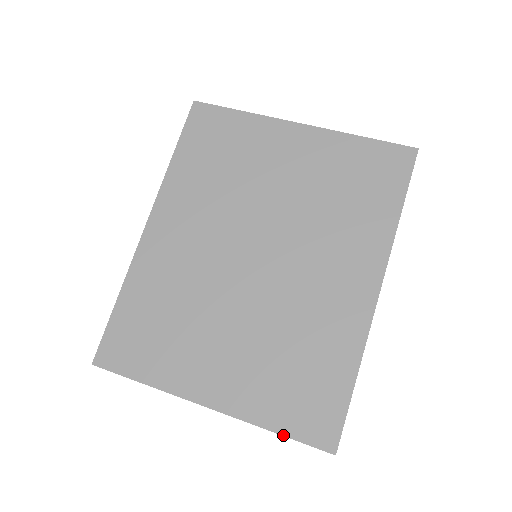
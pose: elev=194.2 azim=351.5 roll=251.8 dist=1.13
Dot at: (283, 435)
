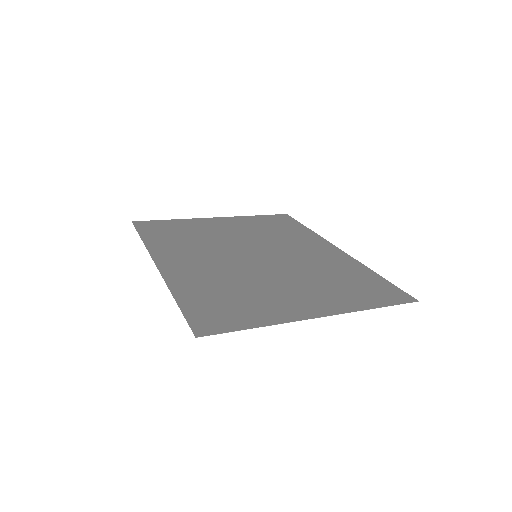
Dot at: occluded
